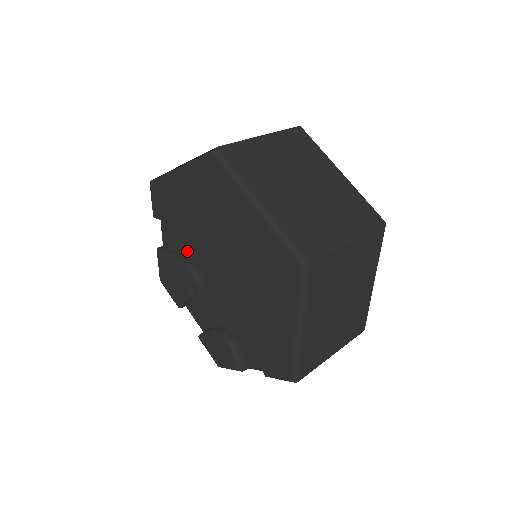
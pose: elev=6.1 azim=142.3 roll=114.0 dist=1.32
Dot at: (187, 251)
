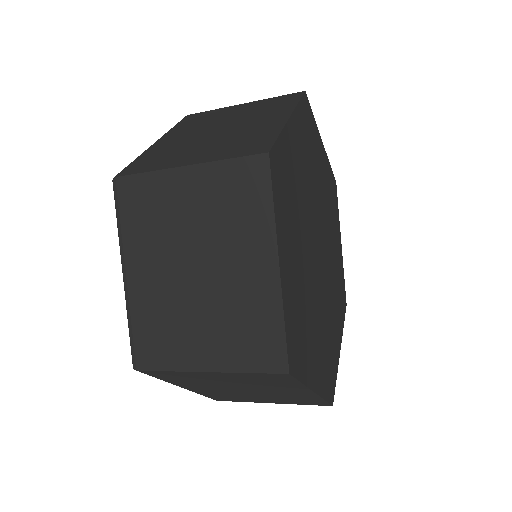
Dot at: occluded
